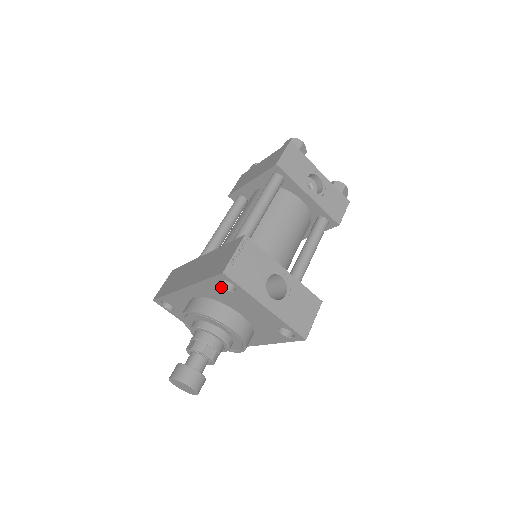
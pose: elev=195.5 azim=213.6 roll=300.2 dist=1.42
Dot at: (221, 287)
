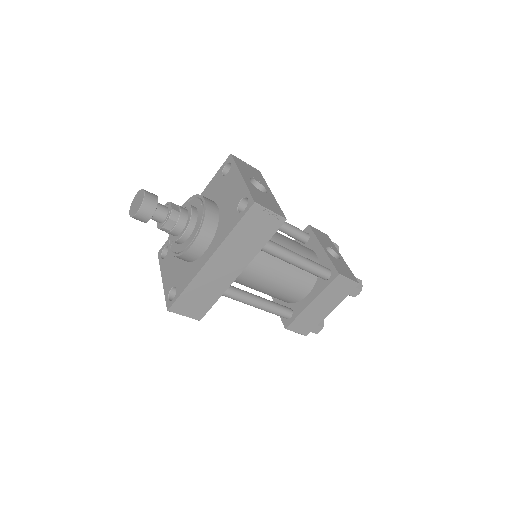
Dot at: (221, 175)
